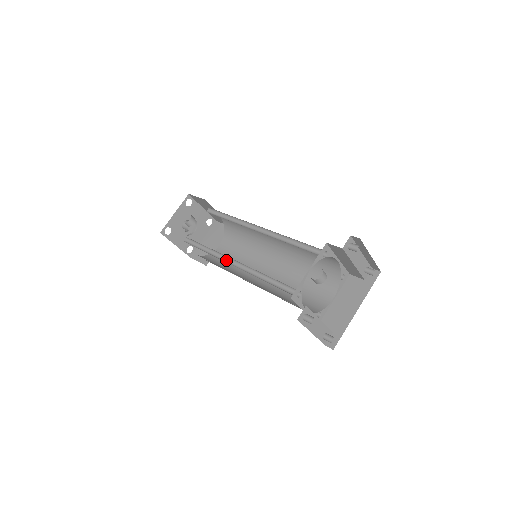
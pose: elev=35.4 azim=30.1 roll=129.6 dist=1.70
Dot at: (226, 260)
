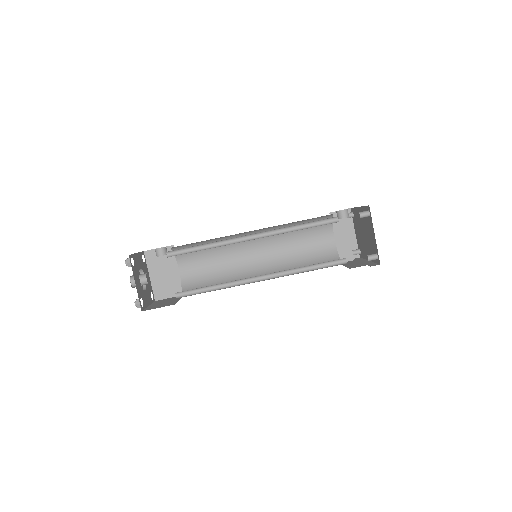
Dot at: (239, 242)
